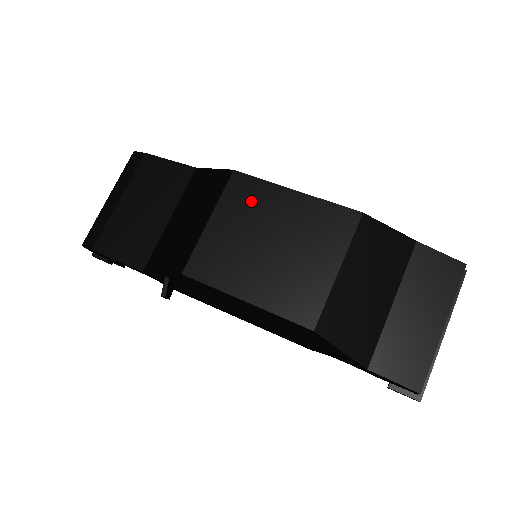
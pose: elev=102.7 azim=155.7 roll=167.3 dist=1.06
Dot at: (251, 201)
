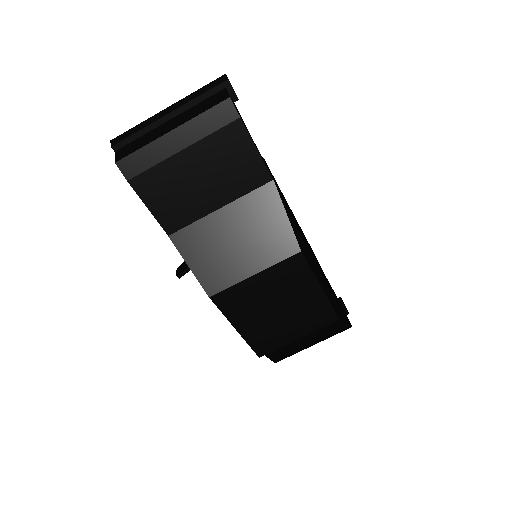
Dot at: (292, 279)
